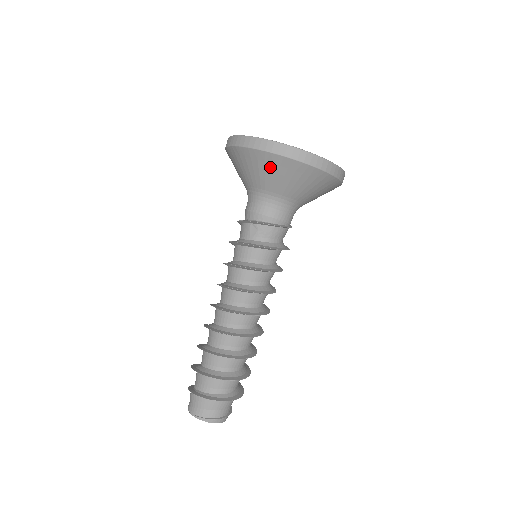
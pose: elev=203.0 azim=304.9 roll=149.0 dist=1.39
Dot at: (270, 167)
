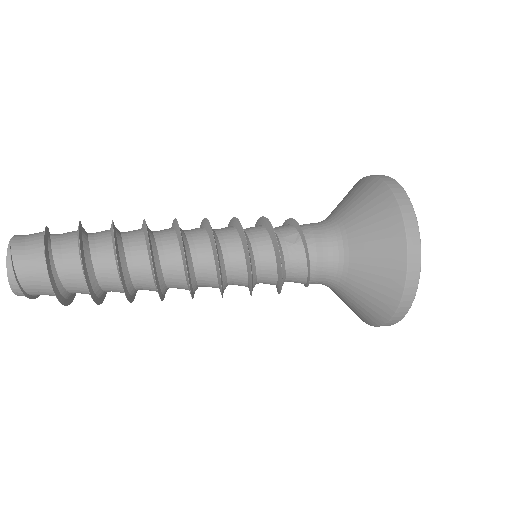
Dot at: (383, 227)
